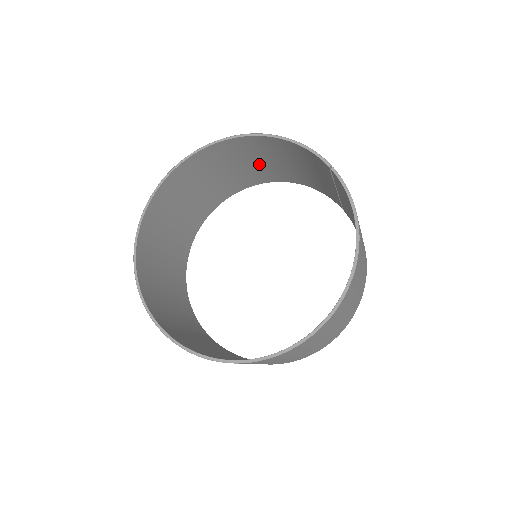
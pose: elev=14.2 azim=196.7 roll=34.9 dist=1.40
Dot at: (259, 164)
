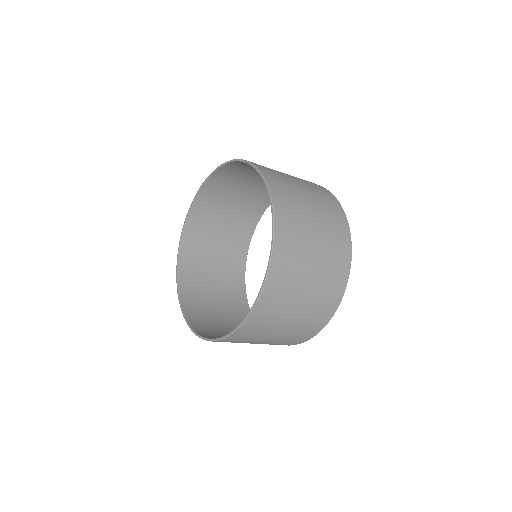
Dot at: (239, 200)
